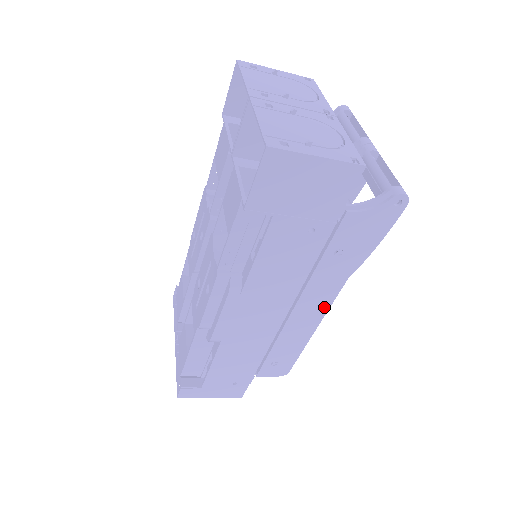
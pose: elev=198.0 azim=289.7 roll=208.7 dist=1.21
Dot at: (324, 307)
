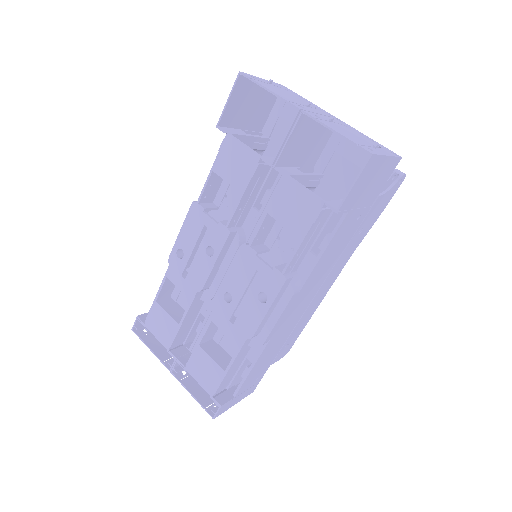
Dot at: (334, 280)
